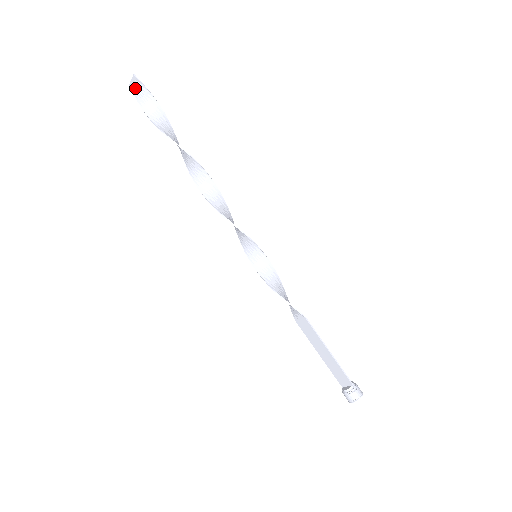
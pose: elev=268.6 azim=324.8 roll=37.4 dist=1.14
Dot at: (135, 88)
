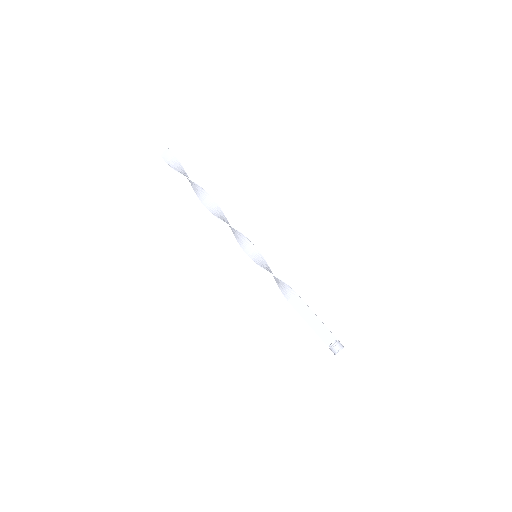
Dot at: (166, 157)
